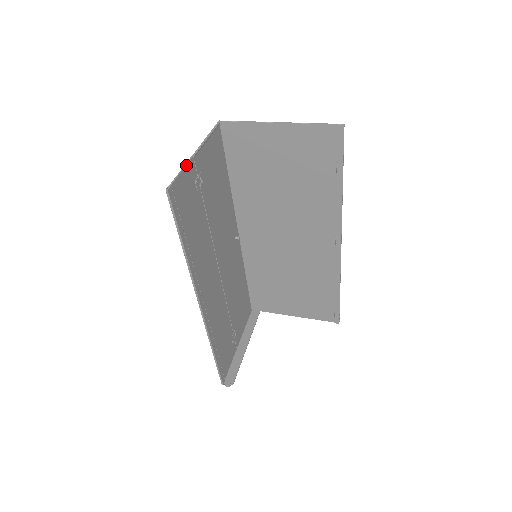
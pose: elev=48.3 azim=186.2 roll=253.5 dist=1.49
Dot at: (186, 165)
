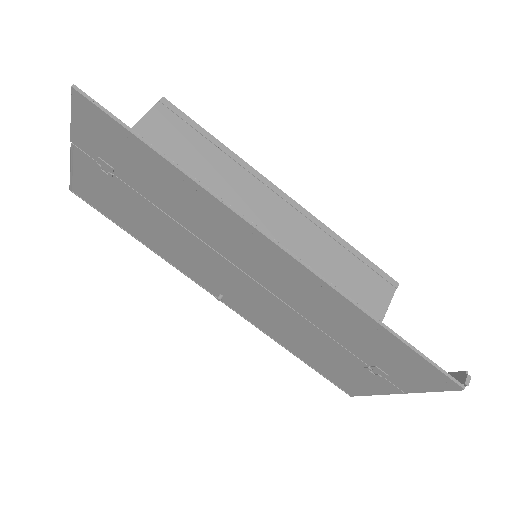
Dot at: (72, 128)
